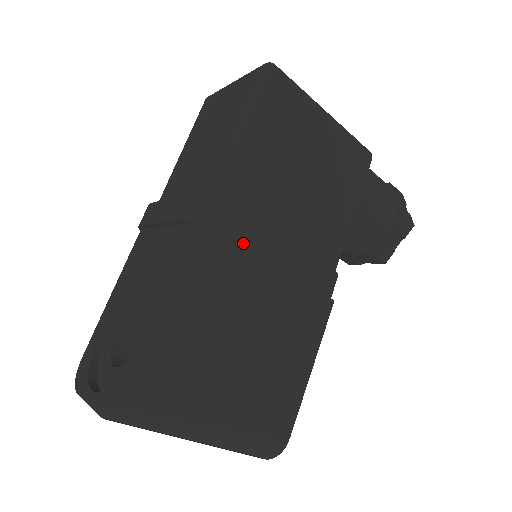
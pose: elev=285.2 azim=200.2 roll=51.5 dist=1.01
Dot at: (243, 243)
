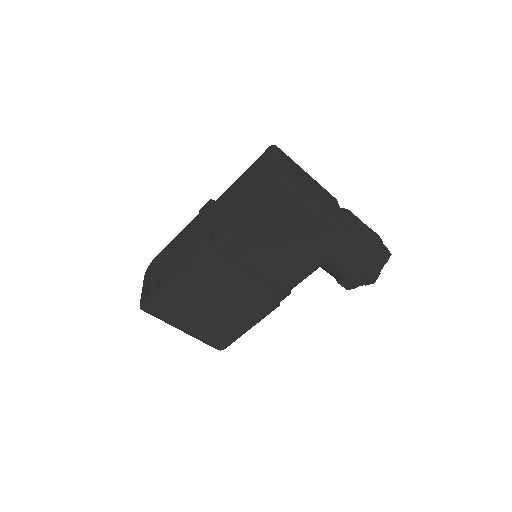
Dot at: (224, 269)
